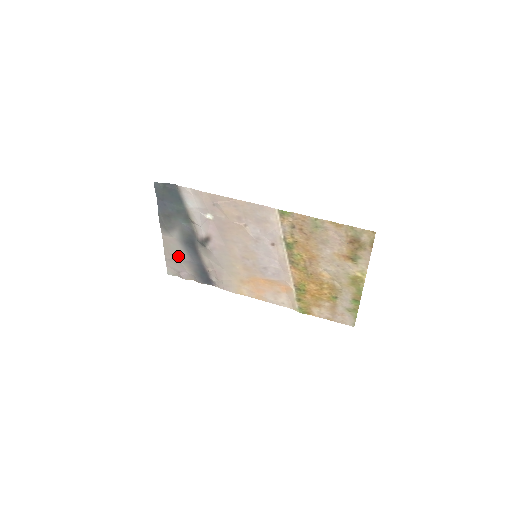
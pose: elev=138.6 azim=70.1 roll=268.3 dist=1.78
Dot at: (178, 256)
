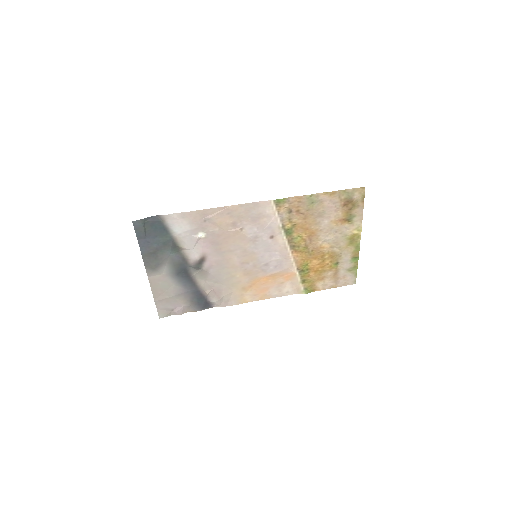
Dot at: (170, 292)
